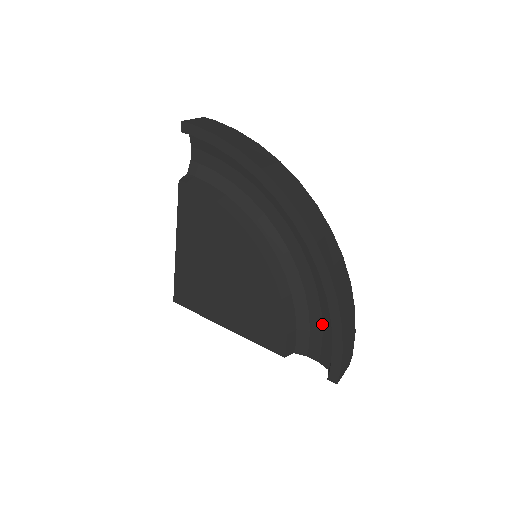
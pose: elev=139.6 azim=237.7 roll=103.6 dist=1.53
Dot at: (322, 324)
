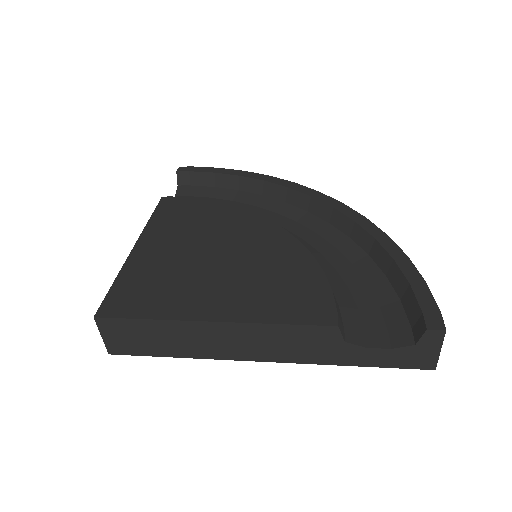
Dot at: (373, 295)
